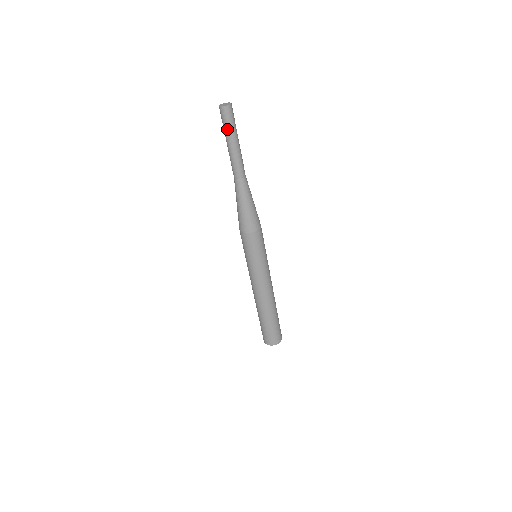
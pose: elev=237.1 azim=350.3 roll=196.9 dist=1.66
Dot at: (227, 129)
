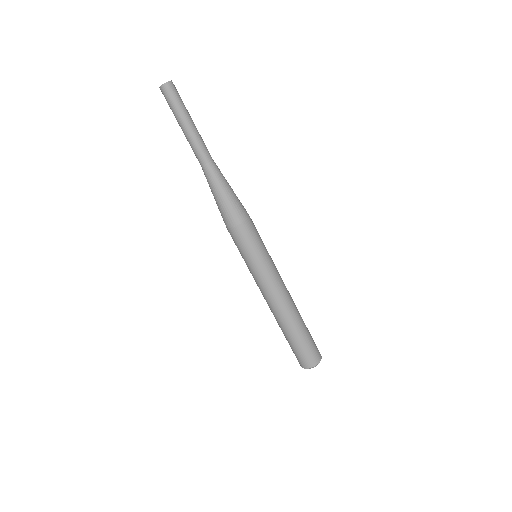
Dot at: (176, 109)
